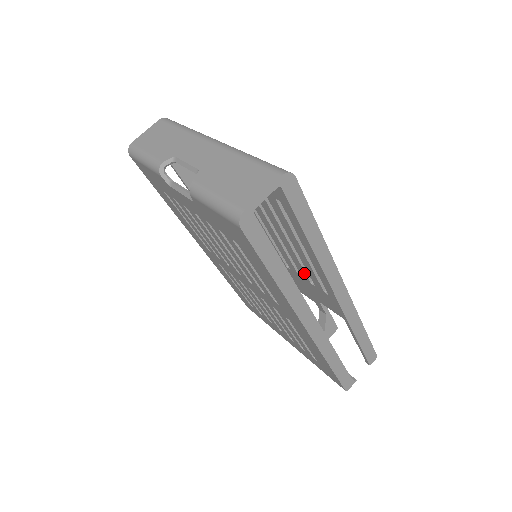
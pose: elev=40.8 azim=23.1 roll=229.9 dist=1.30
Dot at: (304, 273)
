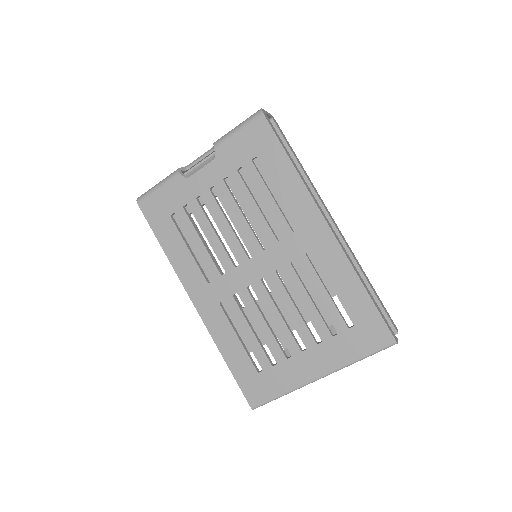
Dot at: occluded
